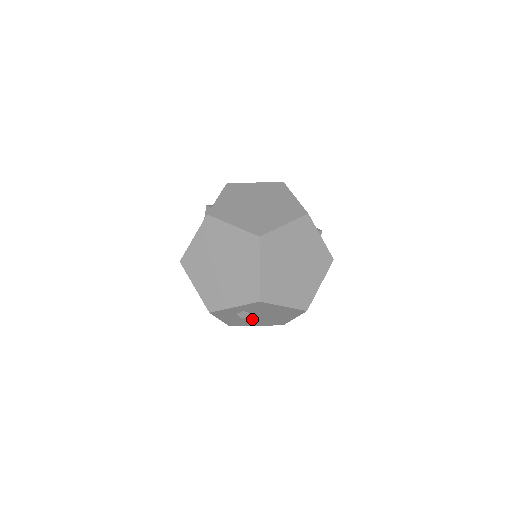
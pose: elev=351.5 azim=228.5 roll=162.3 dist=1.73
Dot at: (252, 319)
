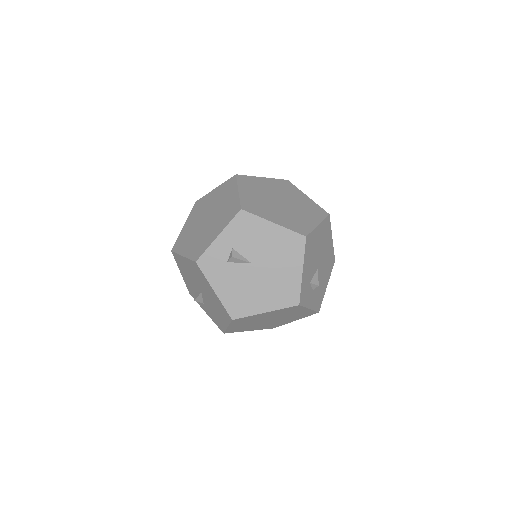
Dot at: (252, 283)
